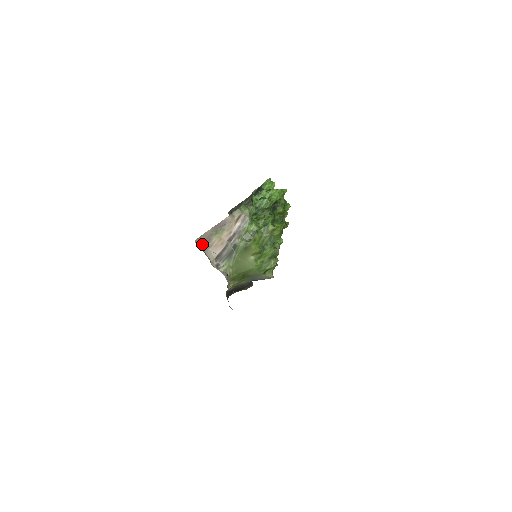
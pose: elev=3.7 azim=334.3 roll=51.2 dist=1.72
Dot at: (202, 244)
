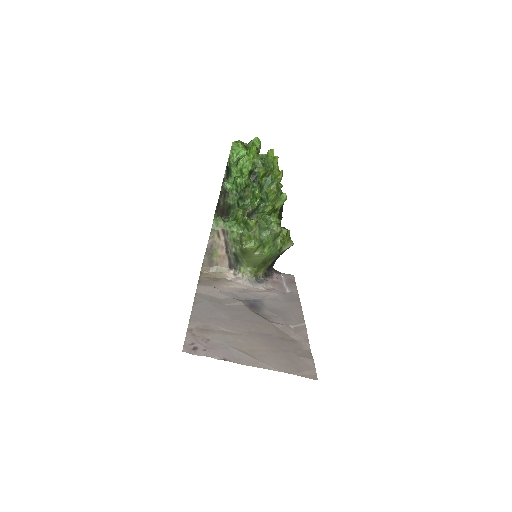
Dot at: (209, 267)
